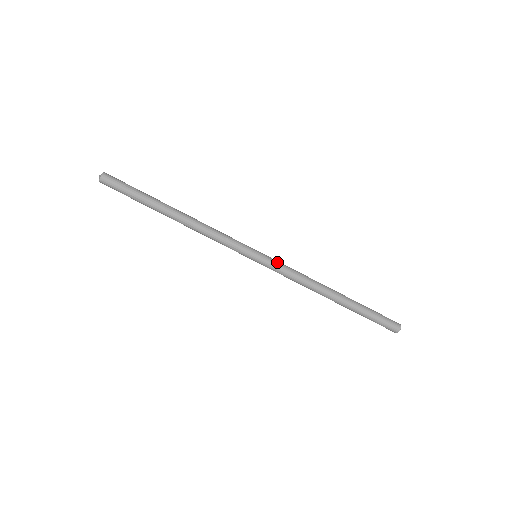
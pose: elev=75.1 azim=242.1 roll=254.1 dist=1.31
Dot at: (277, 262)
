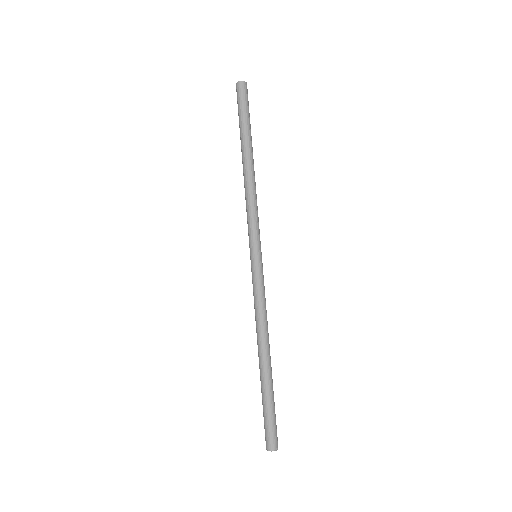
Dot at: occluded
